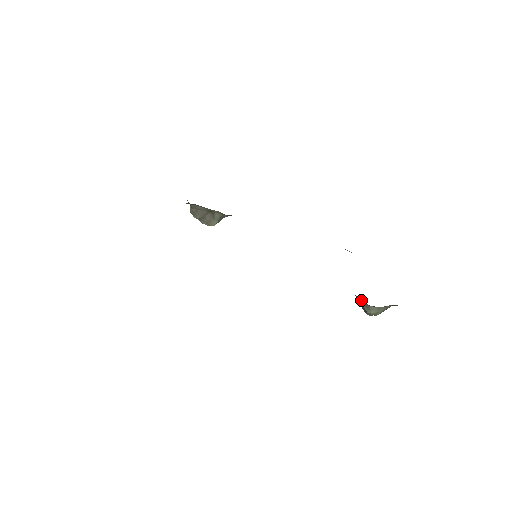
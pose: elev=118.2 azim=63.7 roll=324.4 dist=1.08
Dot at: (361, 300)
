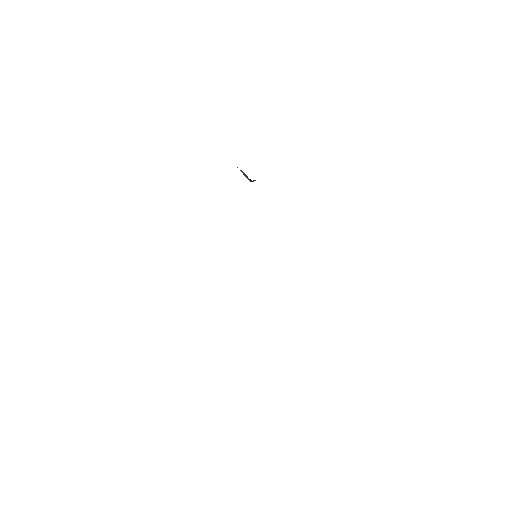
Dot at: occluded
